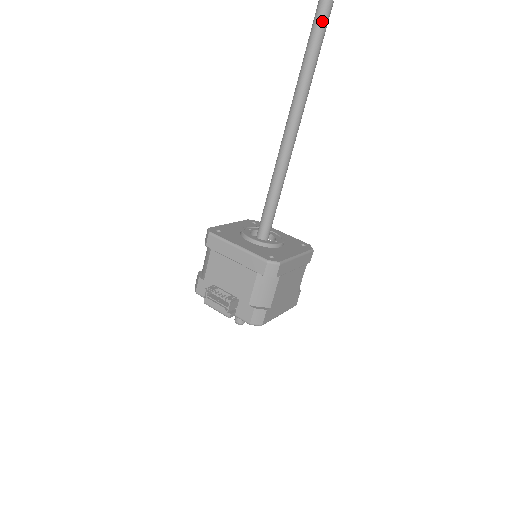
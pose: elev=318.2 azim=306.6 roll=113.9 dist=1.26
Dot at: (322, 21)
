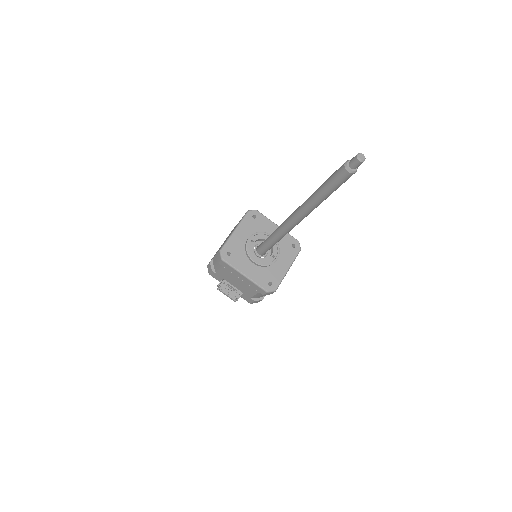
Dot at: (342, 182)
